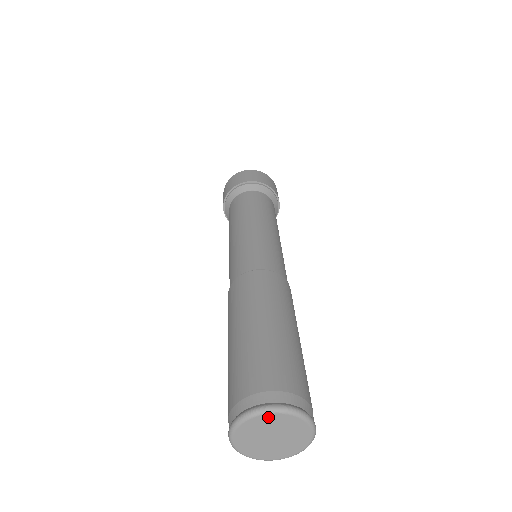
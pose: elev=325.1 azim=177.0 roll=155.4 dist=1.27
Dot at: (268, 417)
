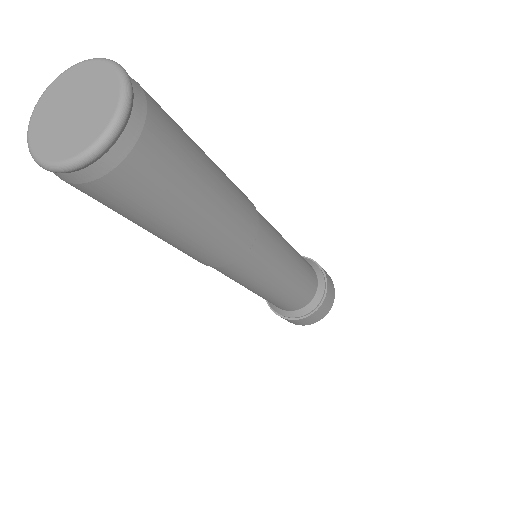
Dot at: (41, 105)
